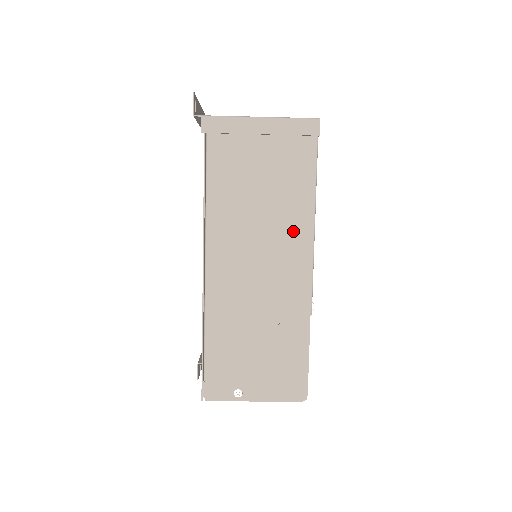
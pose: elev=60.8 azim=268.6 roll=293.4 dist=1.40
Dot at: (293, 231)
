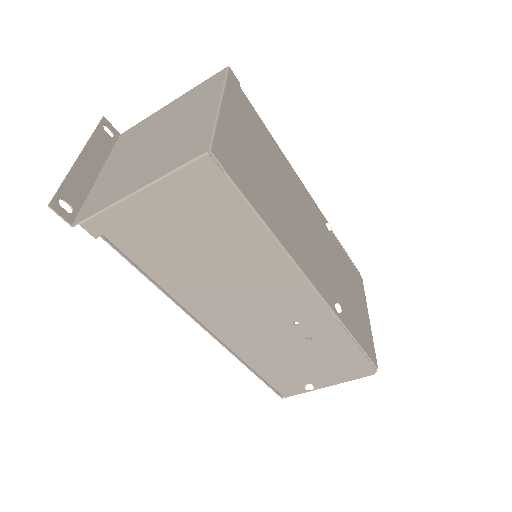
Dot at: (269, 271)
